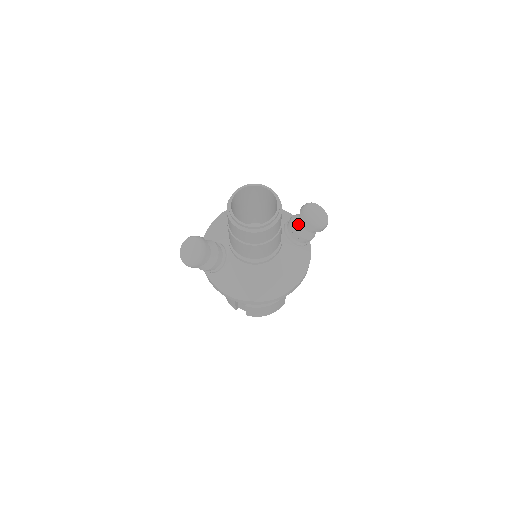
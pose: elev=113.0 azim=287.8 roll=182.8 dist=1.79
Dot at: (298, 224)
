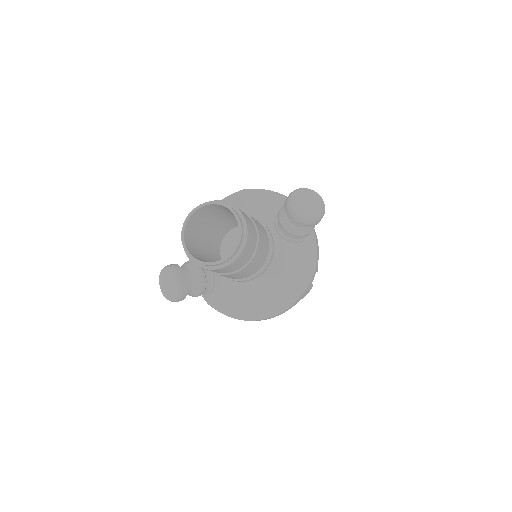
Dot at: (287, 221)
